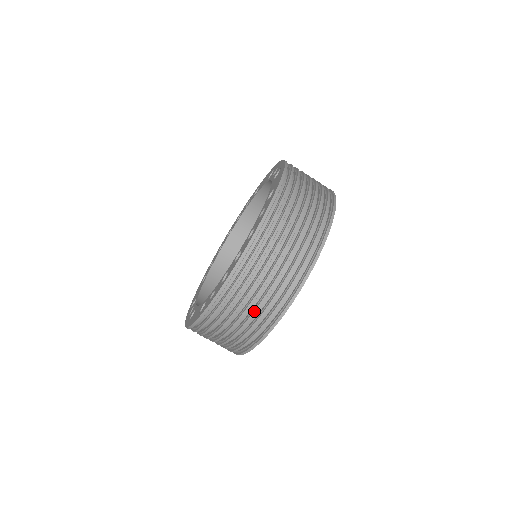
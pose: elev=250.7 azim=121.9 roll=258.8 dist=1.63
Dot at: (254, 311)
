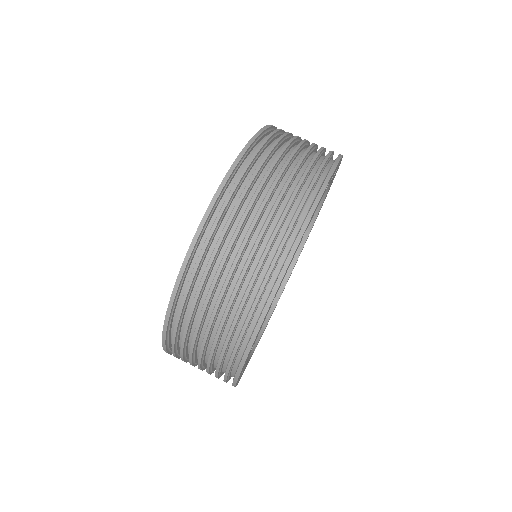
Dot at: (298, 162)
